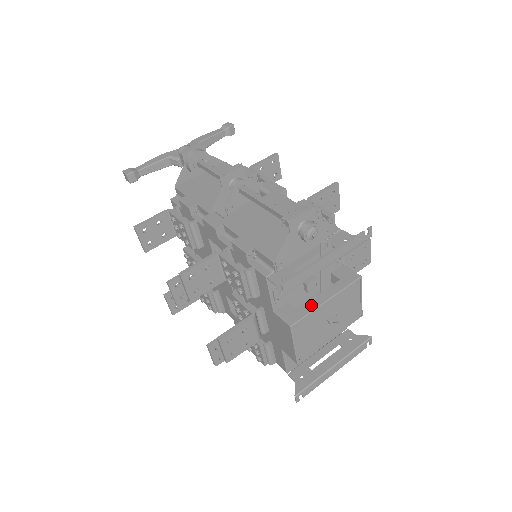
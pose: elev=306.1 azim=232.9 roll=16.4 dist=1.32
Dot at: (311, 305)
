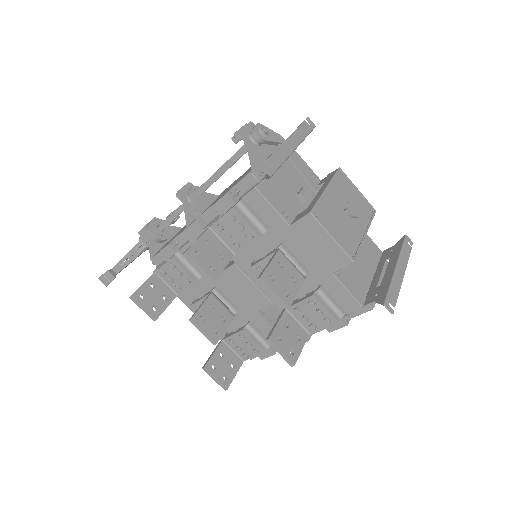
Dot at: (316, 198)
